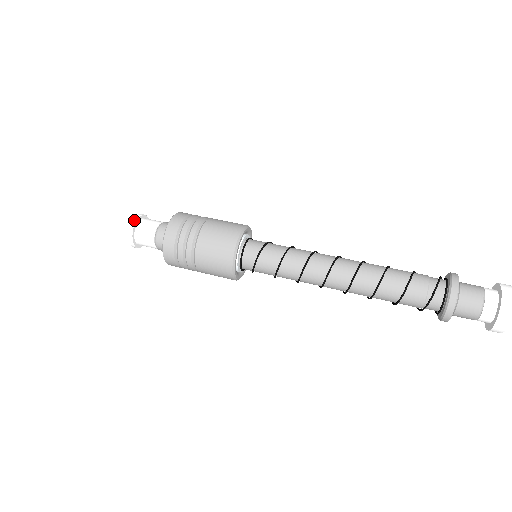
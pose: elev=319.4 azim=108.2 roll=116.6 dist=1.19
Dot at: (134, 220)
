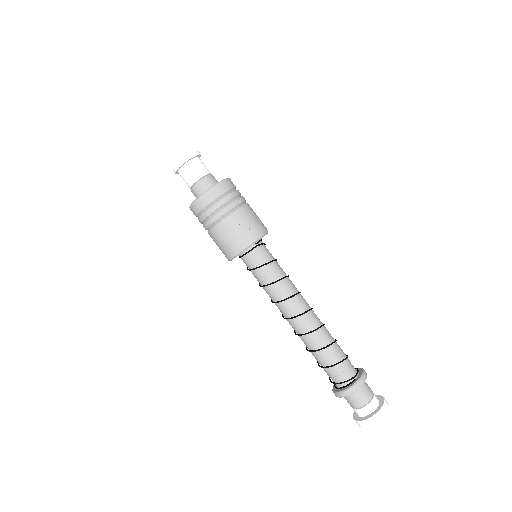
Dot at: (174, 171)
